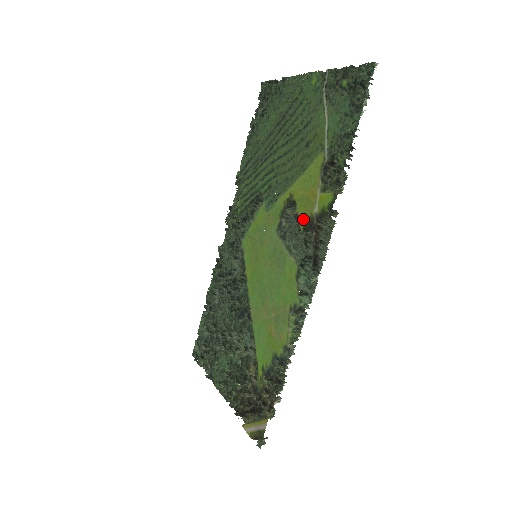
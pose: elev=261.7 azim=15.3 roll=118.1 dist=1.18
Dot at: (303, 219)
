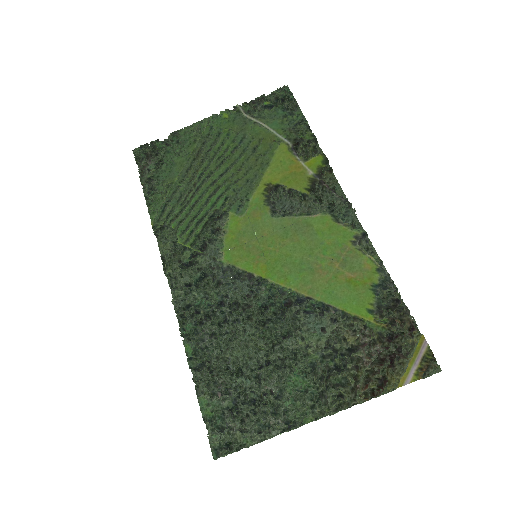
Dot at: (302, 186)
